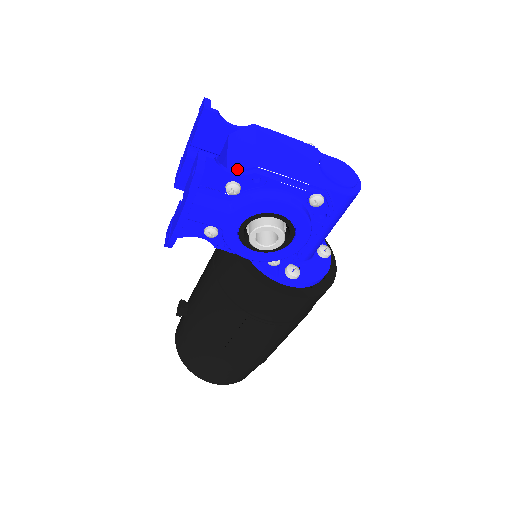
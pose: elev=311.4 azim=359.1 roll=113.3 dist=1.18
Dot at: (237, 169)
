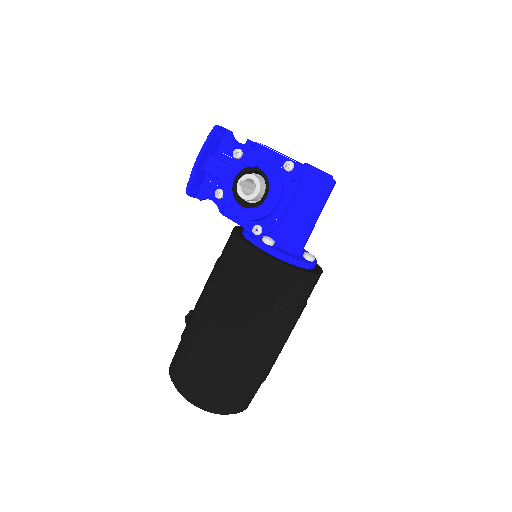
Dot at: occluded
